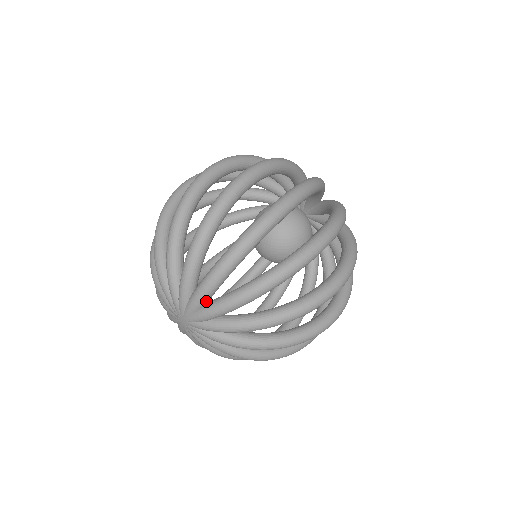
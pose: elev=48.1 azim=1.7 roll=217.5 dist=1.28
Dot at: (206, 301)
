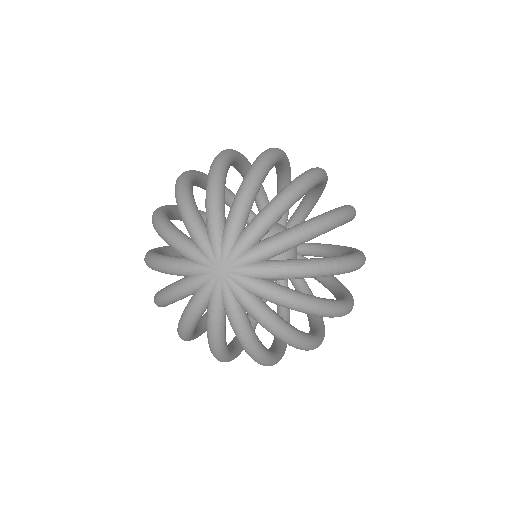
Dot at: (261, 237)
